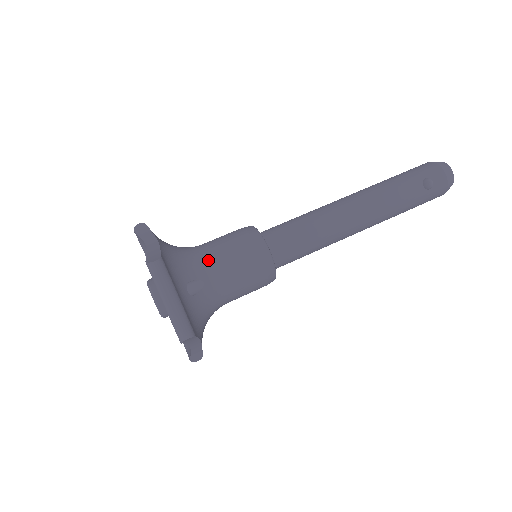
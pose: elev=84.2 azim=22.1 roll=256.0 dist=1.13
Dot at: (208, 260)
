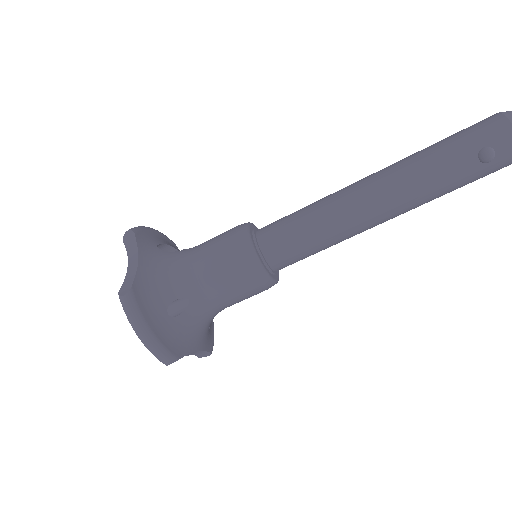
Dot at: (193, 274)
